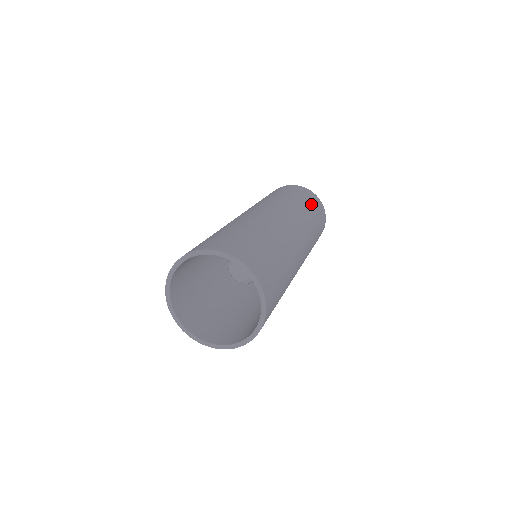
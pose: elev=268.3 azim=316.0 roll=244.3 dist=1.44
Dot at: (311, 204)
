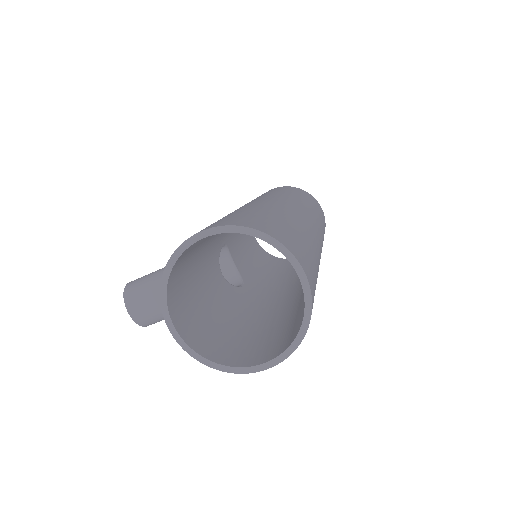
Dot at: (322, 217)
